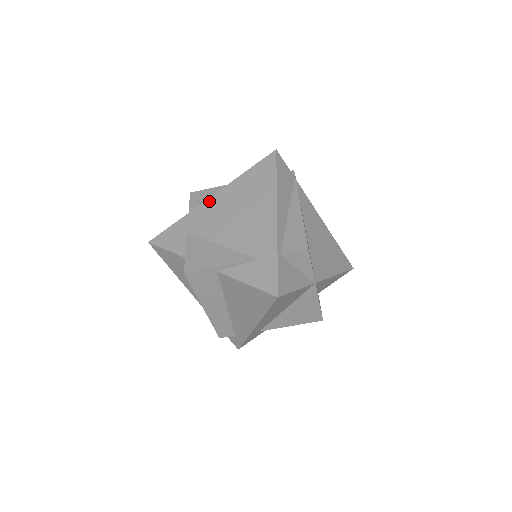
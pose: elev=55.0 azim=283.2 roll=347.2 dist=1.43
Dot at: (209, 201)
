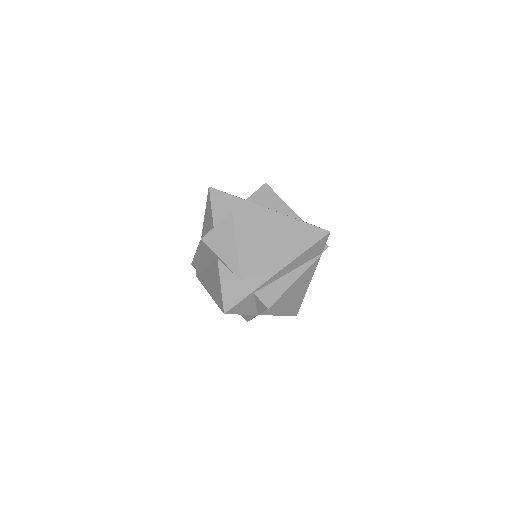
Dot at: (264, 210)
